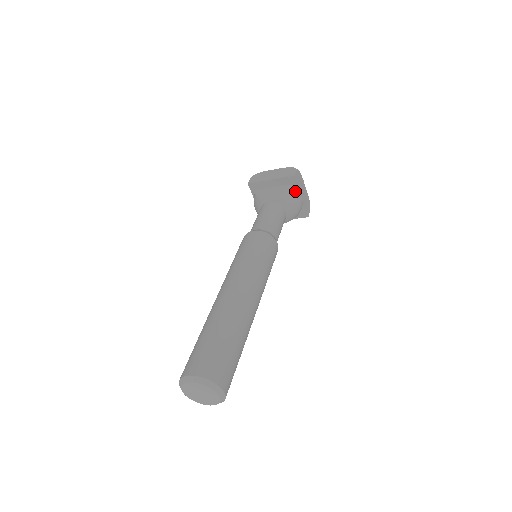
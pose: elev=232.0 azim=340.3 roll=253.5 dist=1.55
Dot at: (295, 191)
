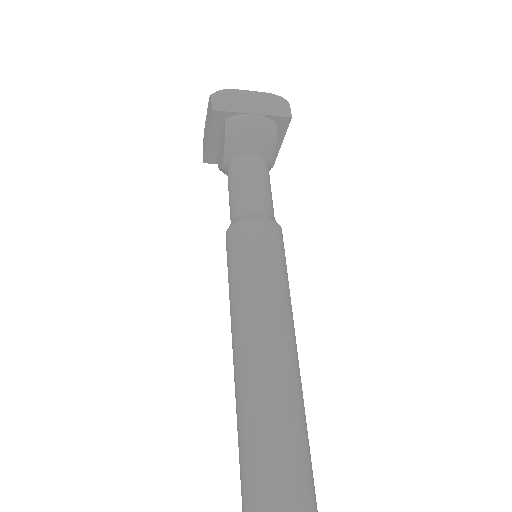
Dot at: (235, 121)
